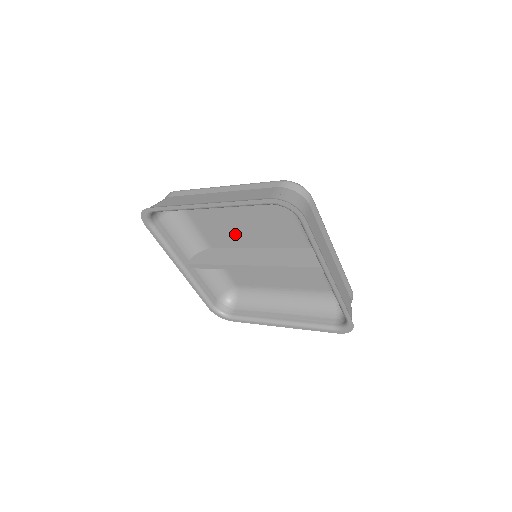
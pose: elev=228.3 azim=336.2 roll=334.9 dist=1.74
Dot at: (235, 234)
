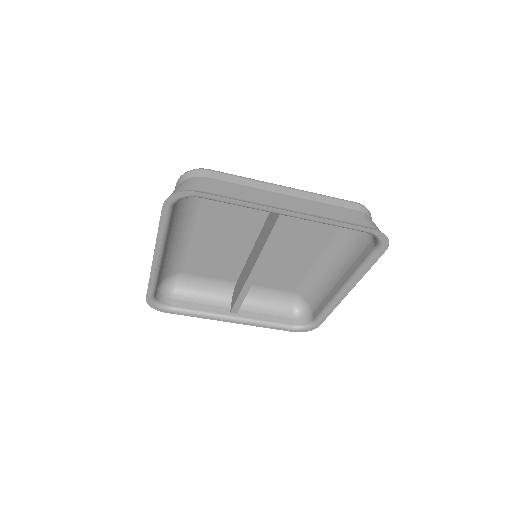
Dot at: (227, 255)
